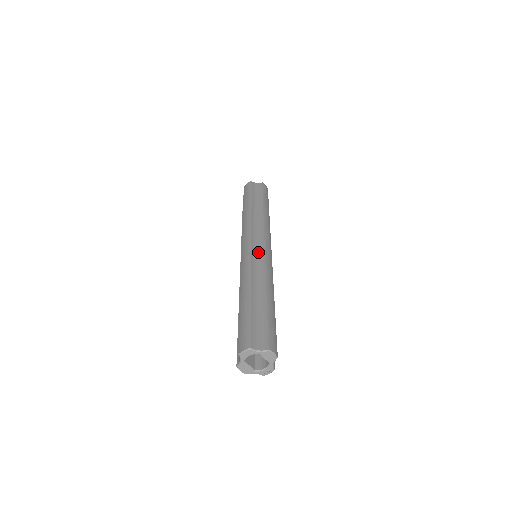
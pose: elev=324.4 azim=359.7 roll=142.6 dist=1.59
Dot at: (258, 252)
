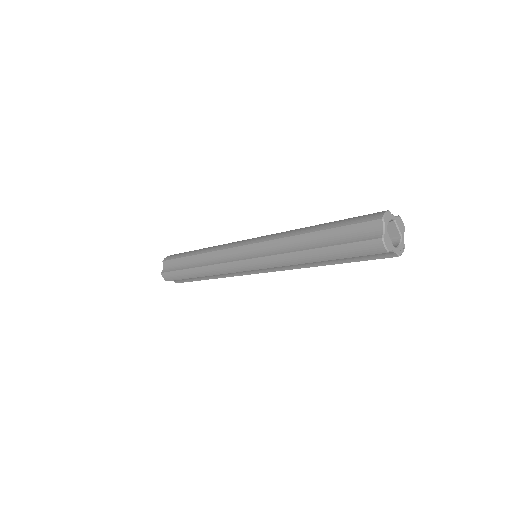
Dot at: occluded
